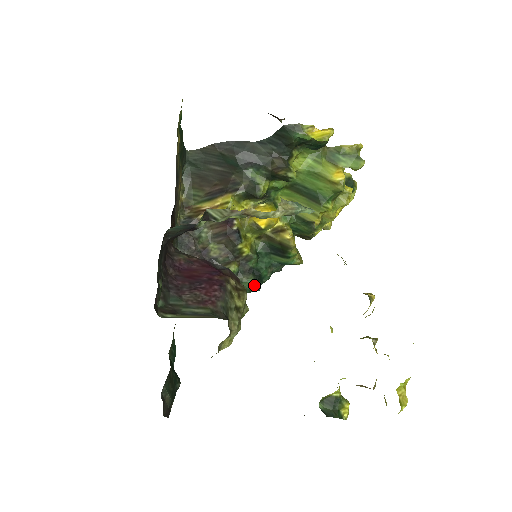
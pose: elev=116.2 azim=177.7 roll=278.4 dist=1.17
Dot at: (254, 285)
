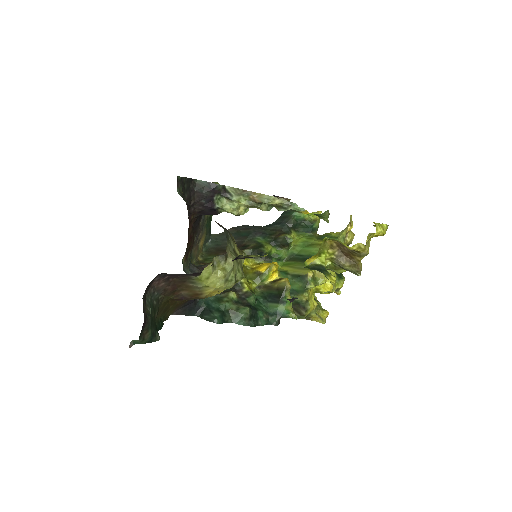
Dot at: (249, 317)
